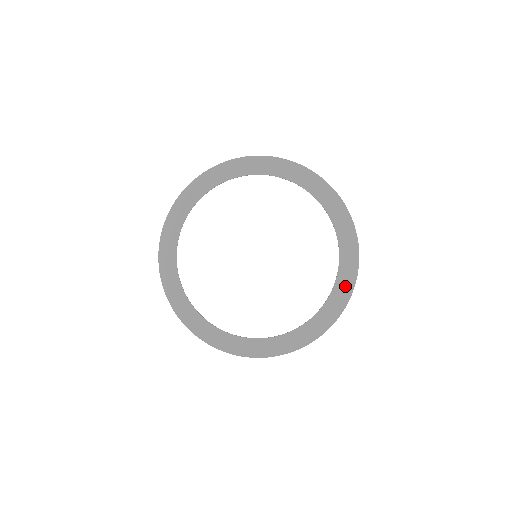
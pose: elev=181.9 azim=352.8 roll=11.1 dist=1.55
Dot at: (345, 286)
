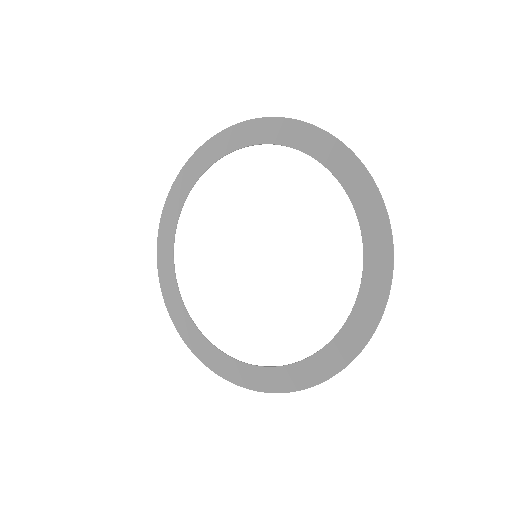
Dot at: (350, 343)
